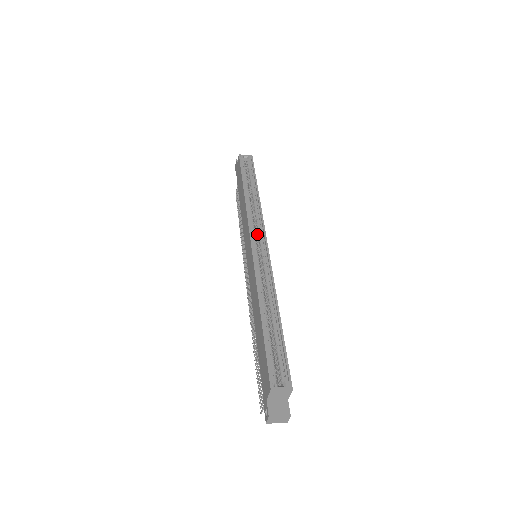
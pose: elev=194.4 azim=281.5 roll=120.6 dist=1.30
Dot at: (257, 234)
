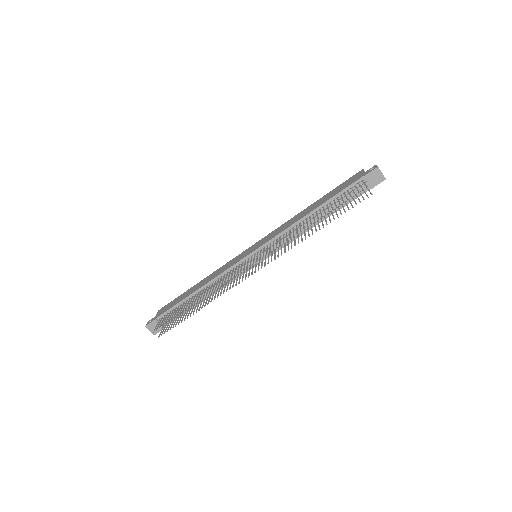
Dot at: occluded
